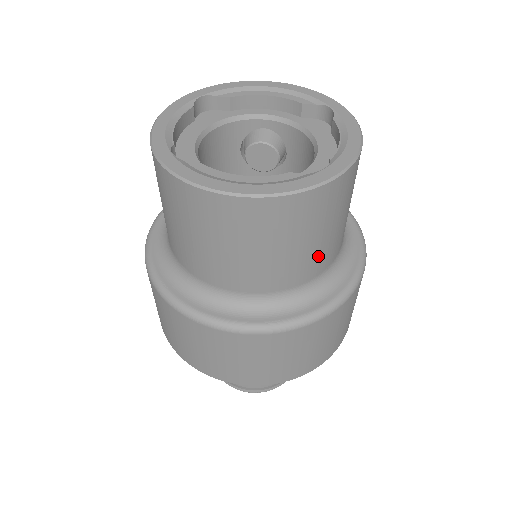
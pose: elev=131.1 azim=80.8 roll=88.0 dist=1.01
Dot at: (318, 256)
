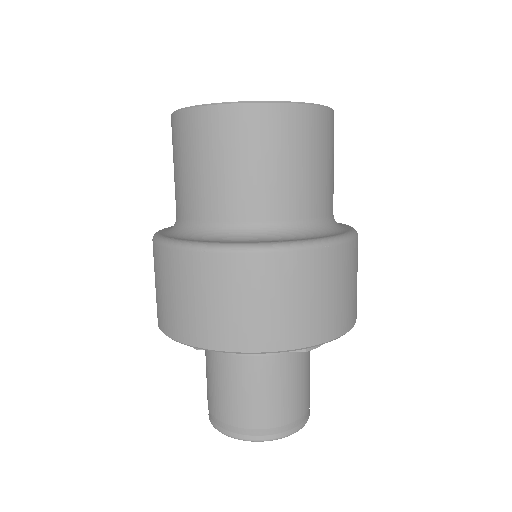
Dot at: (313, 190)
